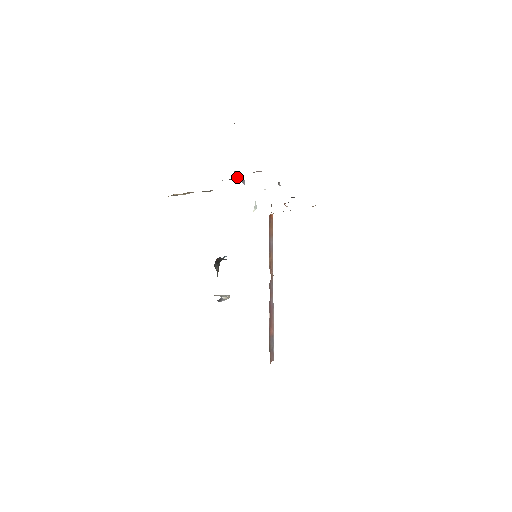
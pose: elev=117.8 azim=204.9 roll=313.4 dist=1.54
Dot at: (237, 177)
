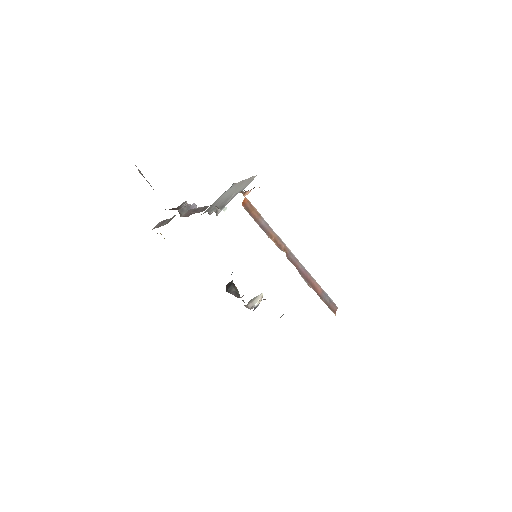
Dot at: (184, 211)
